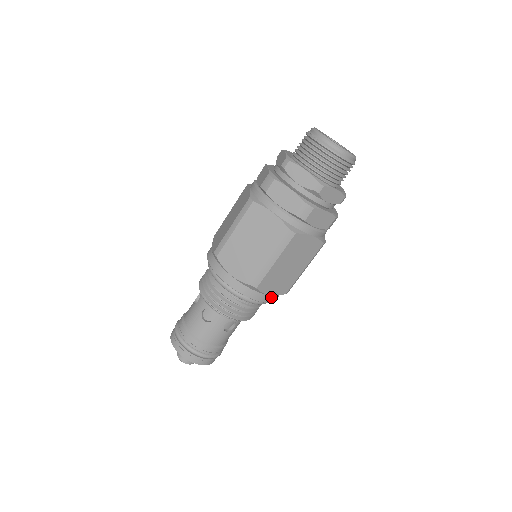
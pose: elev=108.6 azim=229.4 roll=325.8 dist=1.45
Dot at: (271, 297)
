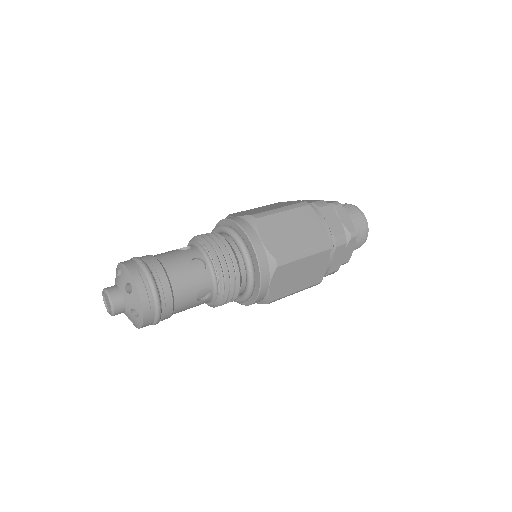
Dot at: (265, 292)
